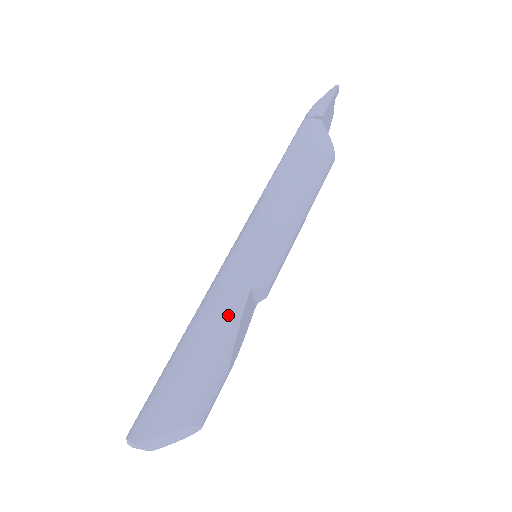
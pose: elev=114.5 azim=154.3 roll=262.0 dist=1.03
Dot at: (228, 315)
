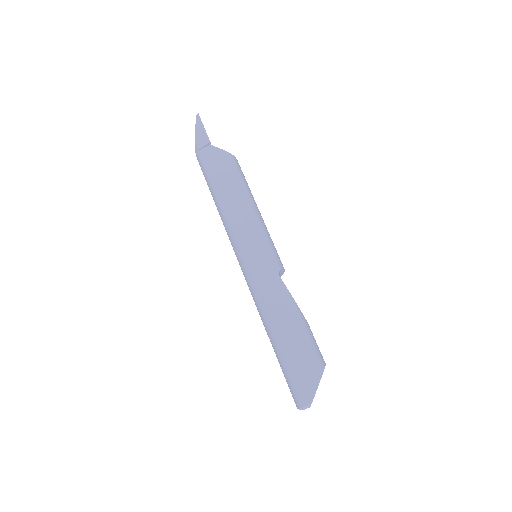
Dot at: (284, 299)
